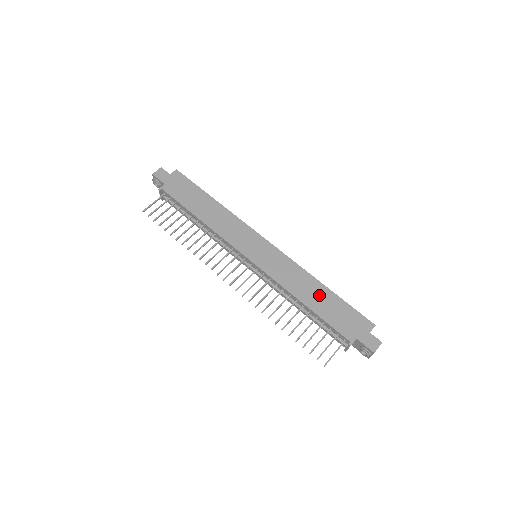
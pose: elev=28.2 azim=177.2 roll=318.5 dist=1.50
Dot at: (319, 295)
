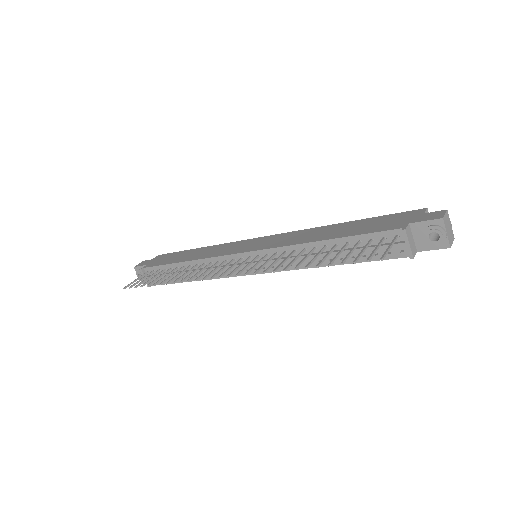
Dot at: (339, 229)
